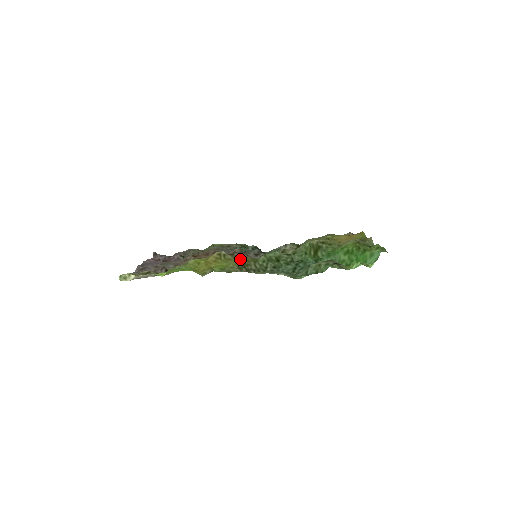
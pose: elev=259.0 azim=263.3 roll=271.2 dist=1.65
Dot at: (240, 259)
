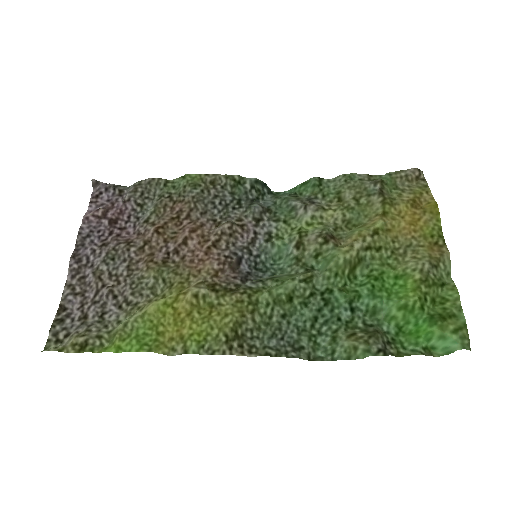
Dot at: (229, 307)
